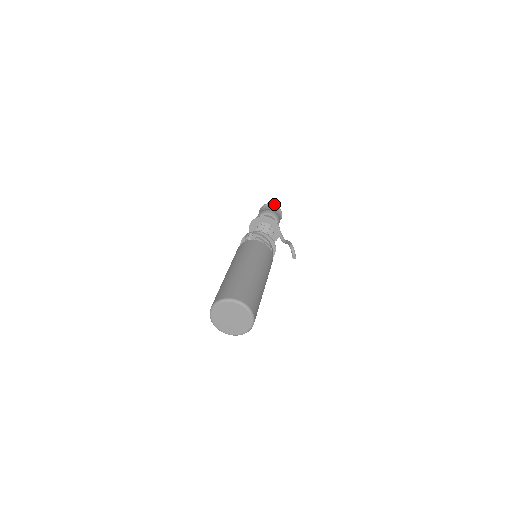
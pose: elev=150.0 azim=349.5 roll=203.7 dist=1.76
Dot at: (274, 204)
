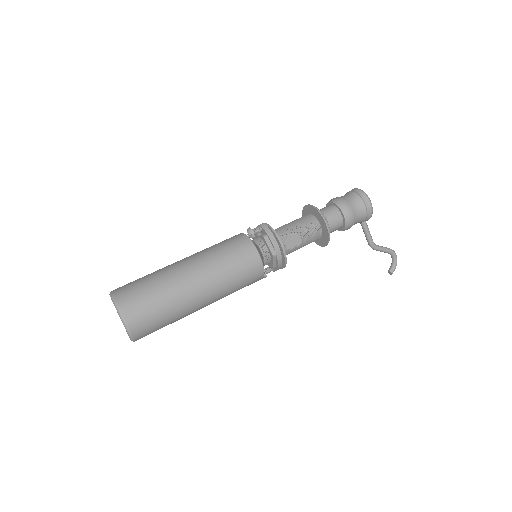
Dot at: (364, 194)
